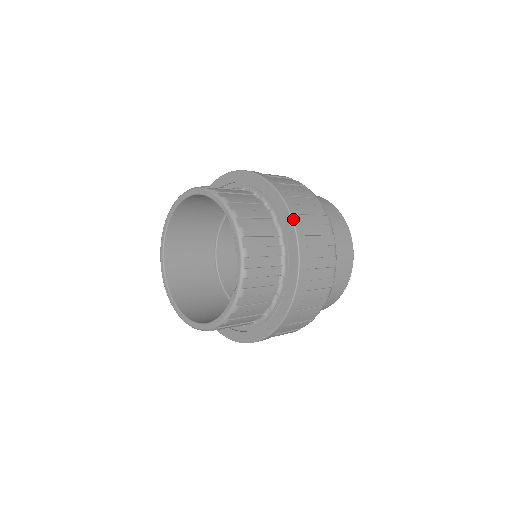
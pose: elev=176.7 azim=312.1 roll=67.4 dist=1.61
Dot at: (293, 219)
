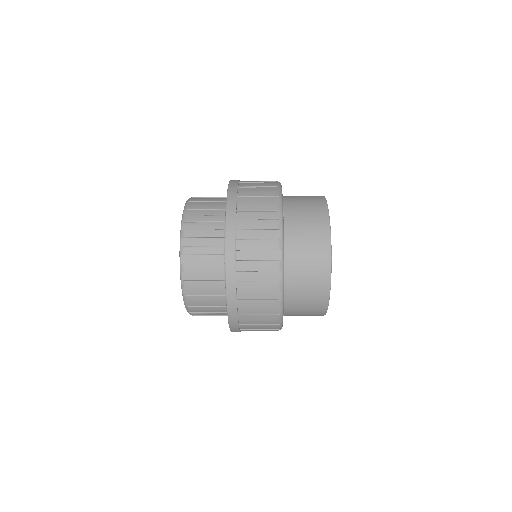
Dot at: occluded
